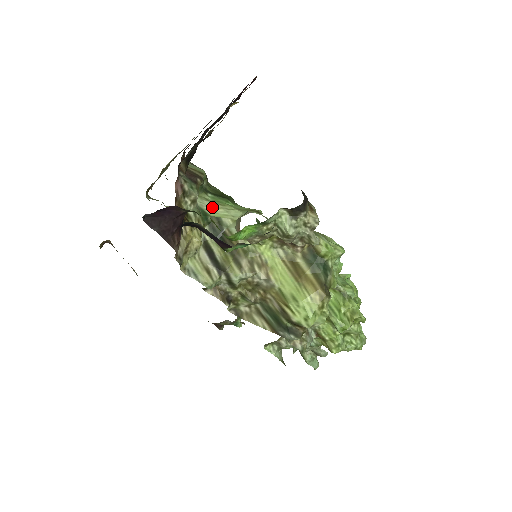
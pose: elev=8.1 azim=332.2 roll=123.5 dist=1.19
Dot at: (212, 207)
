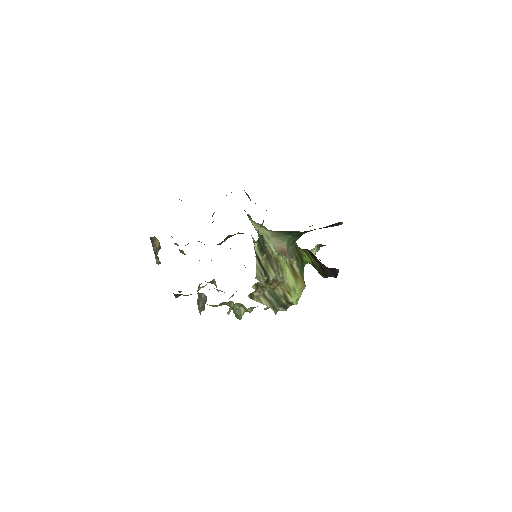
Dot at: (254, 226)
